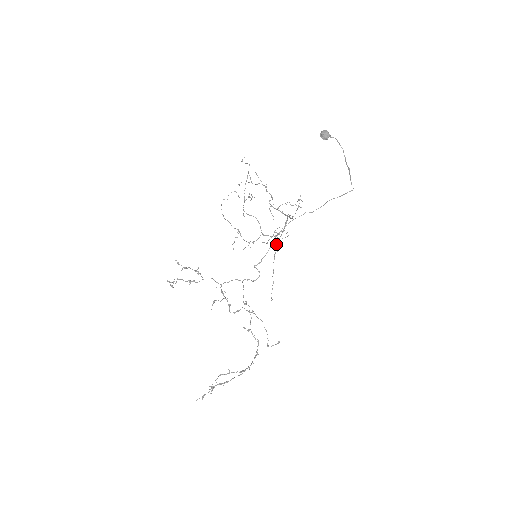
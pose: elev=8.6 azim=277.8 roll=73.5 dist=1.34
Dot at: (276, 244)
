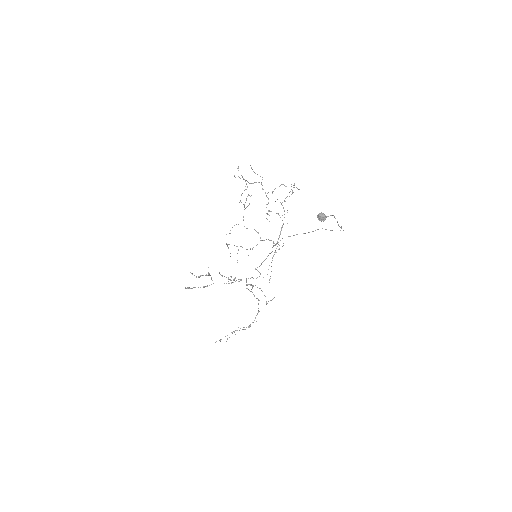
Dot at: occluded
